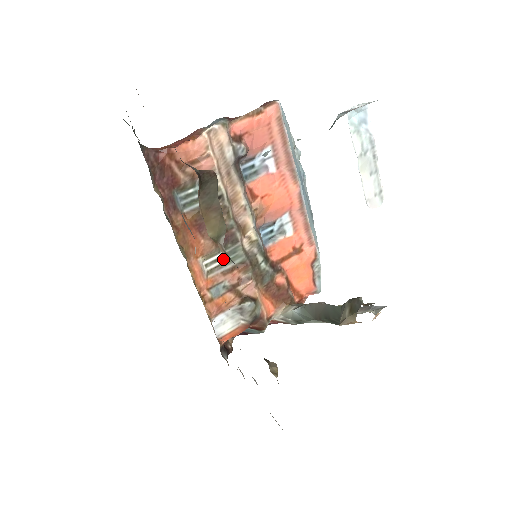
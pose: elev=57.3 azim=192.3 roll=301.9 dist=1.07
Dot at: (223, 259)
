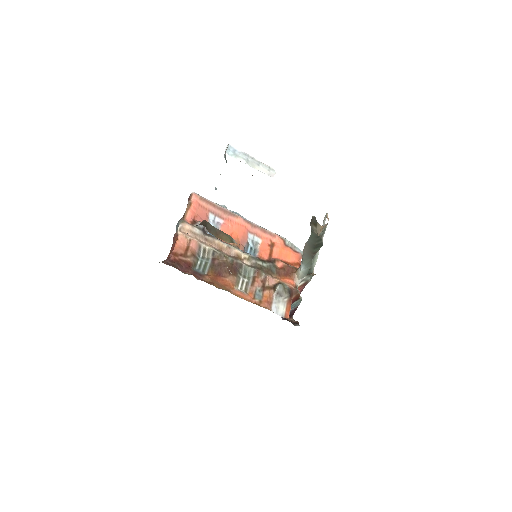
Dot at: (245, 280)
